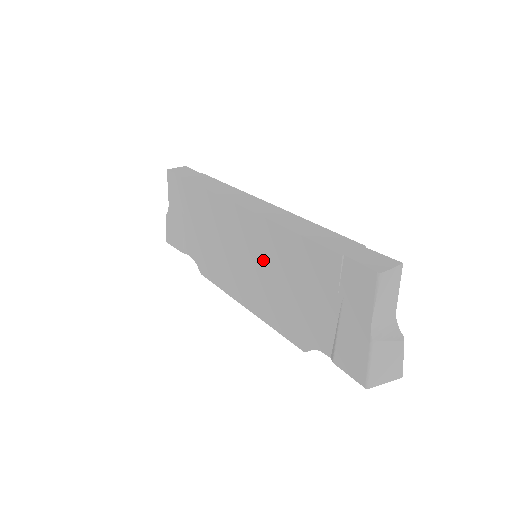
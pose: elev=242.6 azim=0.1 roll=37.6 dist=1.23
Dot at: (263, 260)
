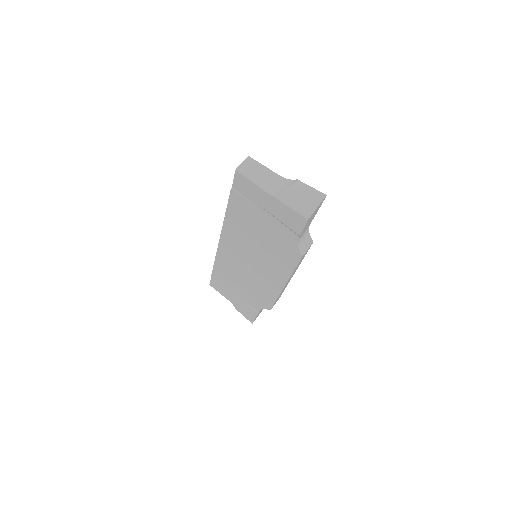
Dot at: (247, 248)
